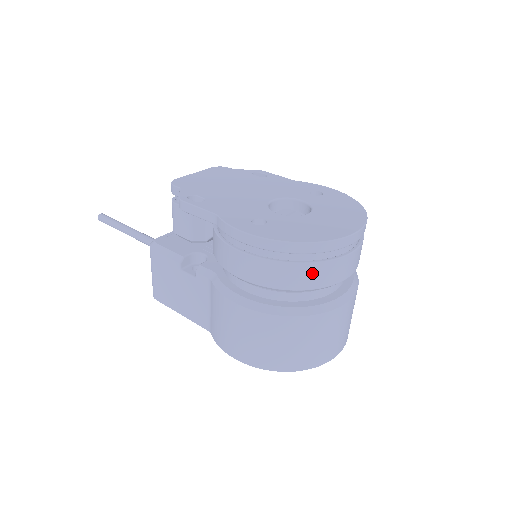
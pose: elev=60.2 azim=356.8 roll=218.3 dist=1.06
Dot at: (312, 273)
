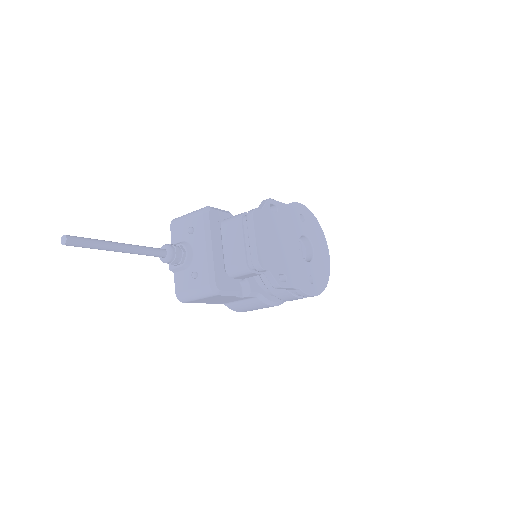
Dot at: occluded
